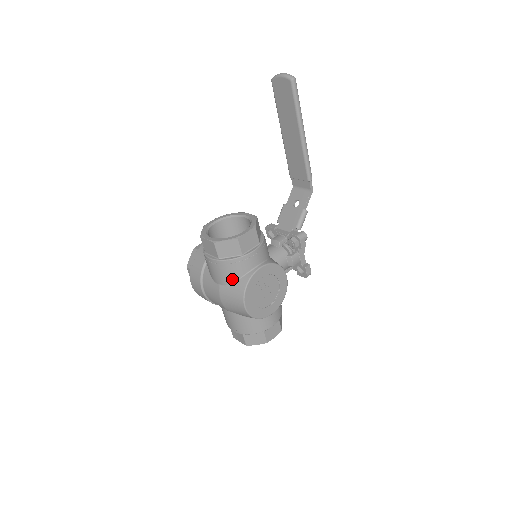
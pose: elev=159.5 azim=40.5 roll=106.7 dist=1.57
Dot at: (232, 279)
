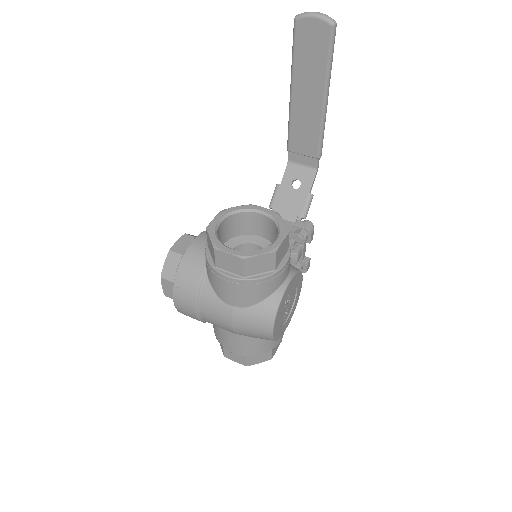
Dot at: (256, 300)
